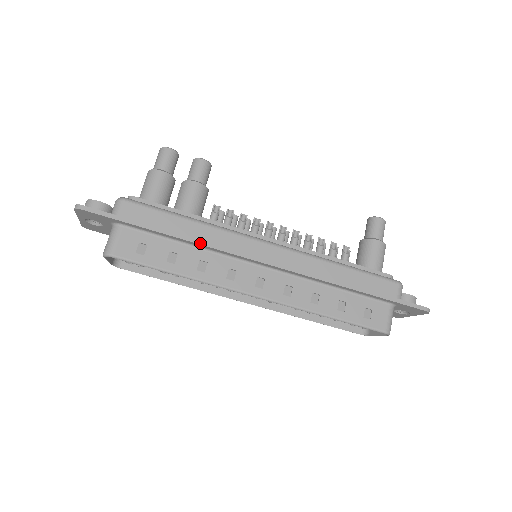
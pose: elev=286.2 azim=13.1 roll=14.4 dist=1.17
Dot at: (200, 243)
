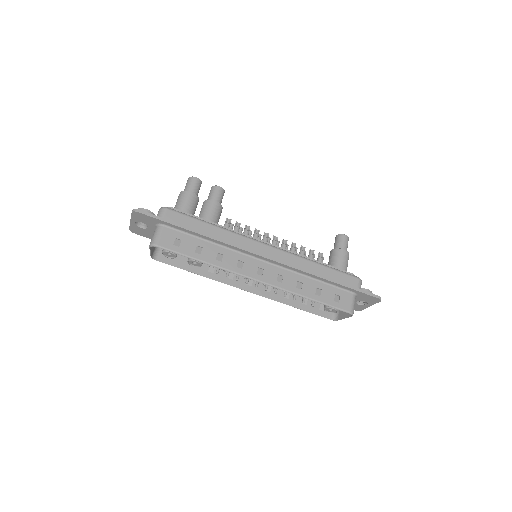
Dot at: (219, 240)
